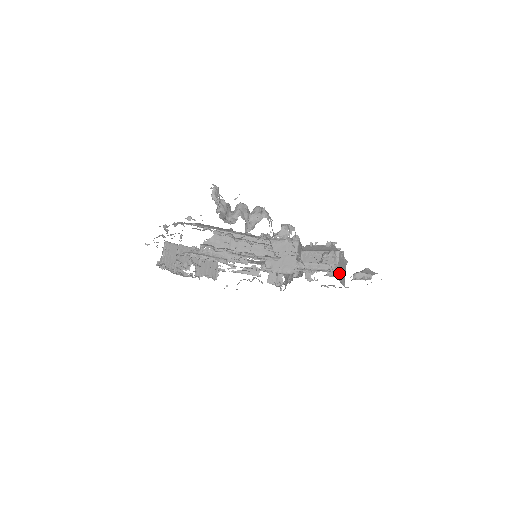
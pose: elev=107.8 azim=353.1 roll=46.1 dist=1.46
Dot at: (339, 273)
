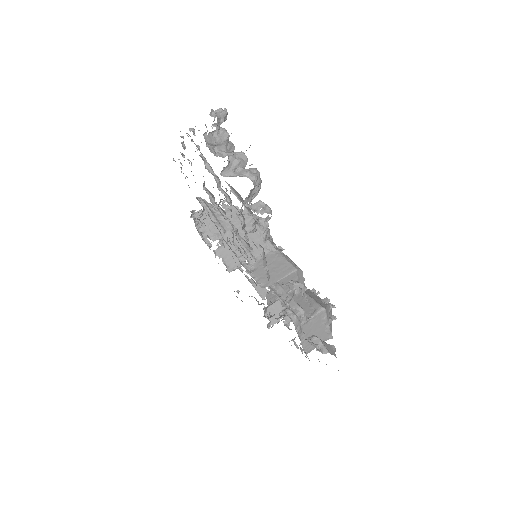
Dot at: (306, 329)
